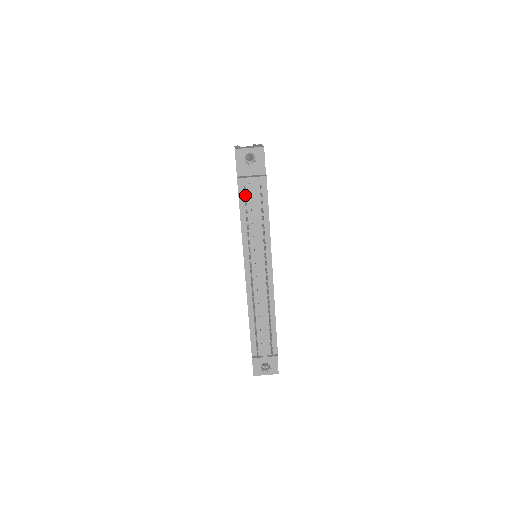
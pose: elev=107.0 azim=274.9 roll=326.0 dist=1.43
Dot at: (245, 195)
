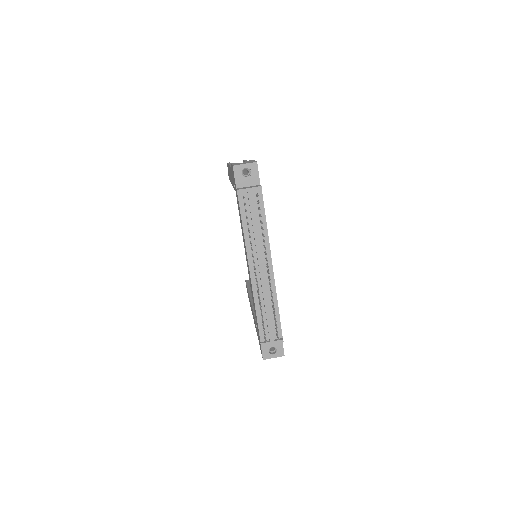
Dot at: (245, 203)
